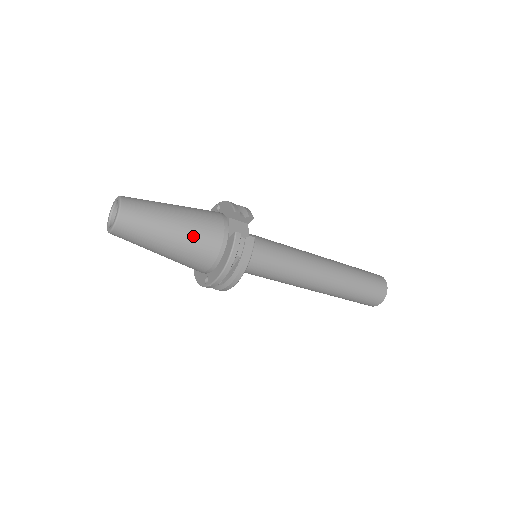
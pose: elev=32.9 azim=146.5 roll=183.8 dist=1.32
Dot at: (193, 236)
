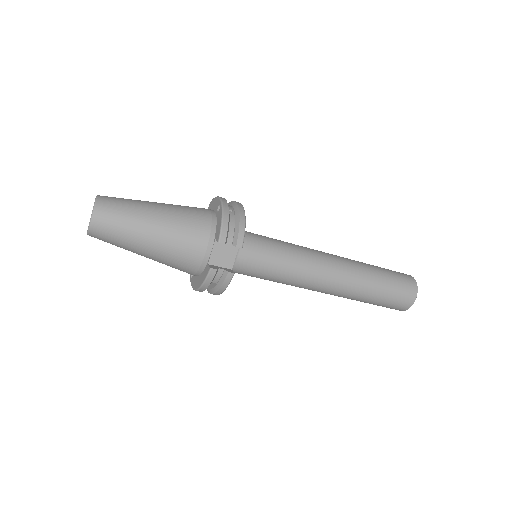
Dot at: (168, 256)
